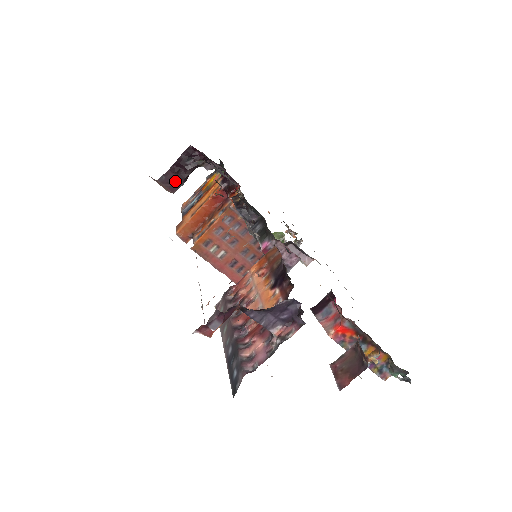
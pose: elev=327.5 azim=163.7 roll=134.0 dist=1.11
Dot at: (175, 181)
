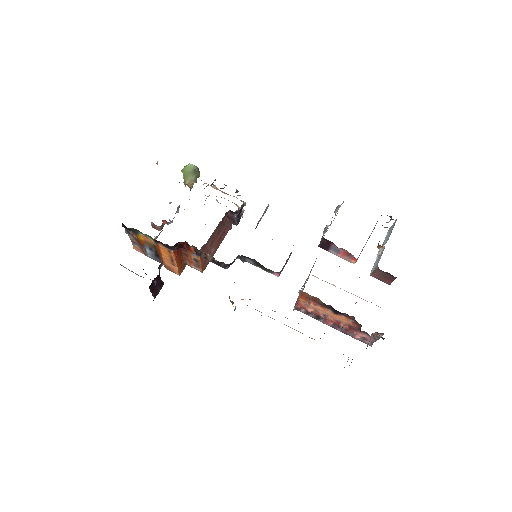
Dot at: occluded
